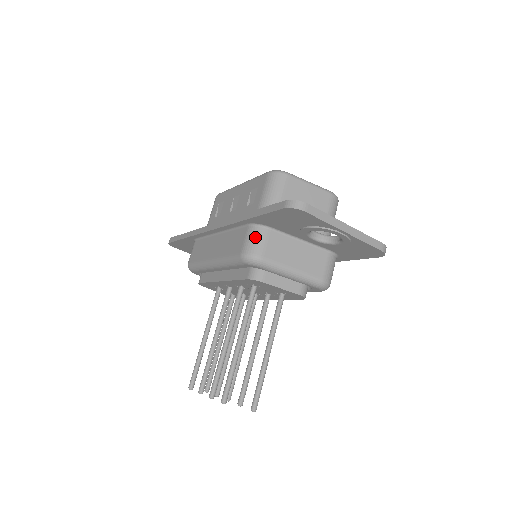
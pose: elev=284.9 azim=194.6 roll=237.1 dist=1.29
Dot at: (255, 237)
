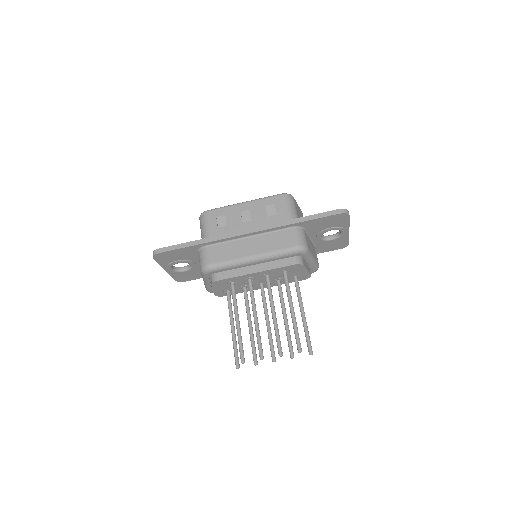
Dot at: (301, 235)
